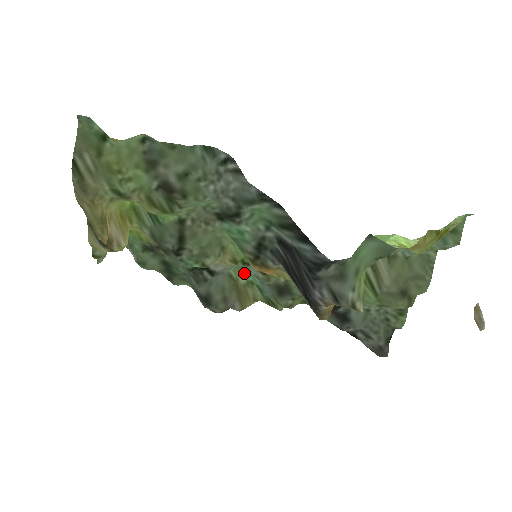
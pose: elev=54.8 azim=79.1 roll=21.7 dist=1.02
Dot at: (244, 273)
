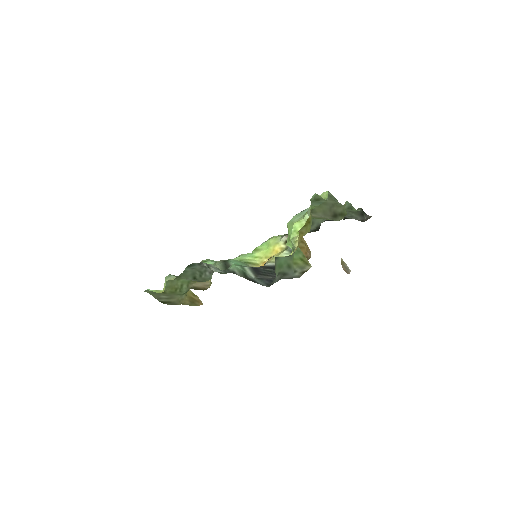
Dot at: occluded
